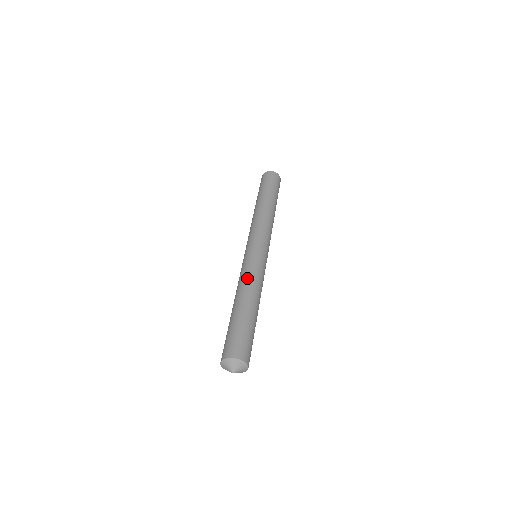
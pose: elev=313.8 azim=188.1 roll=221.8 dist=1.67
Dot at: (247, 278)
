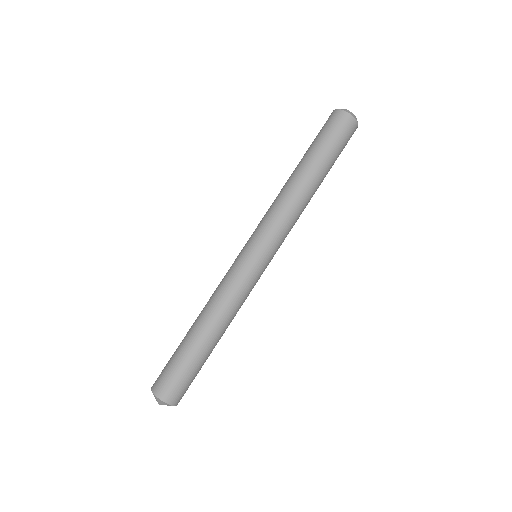
Dot at: (235, 306)
